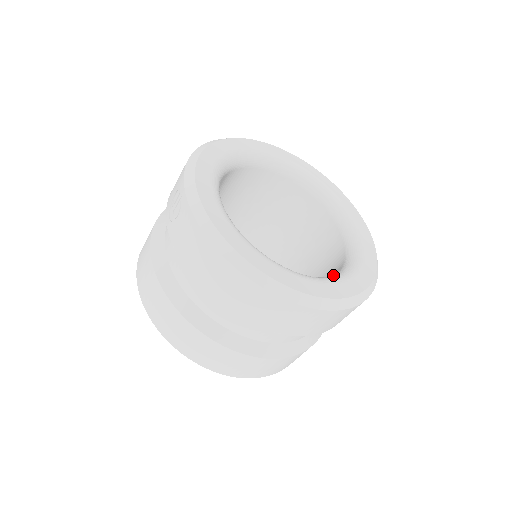
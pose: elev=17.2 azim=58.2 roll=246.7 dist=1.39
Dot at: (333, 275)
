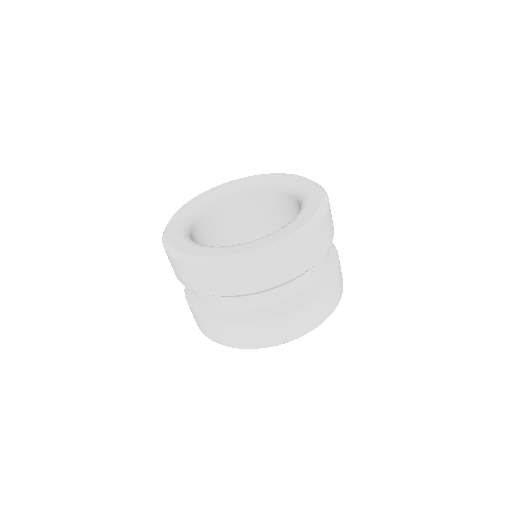
Dot at: occluded
